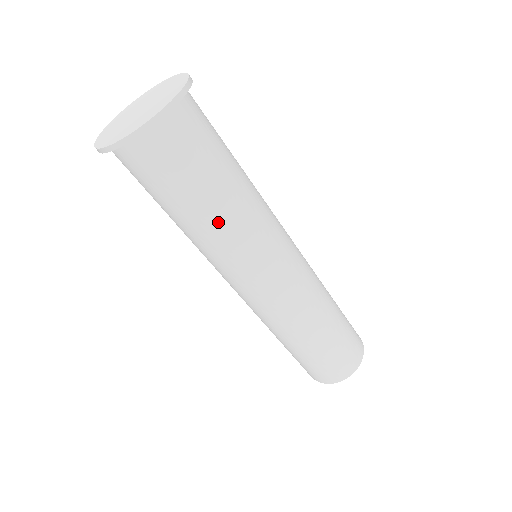
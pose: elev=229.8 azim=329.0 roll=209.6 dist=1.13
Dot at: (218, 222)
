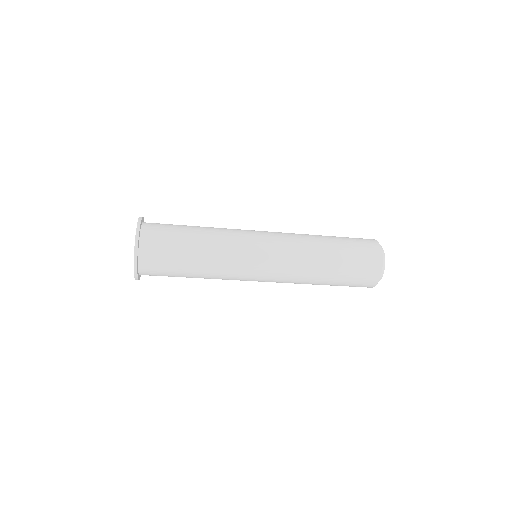
Dot at: (205, 278)
